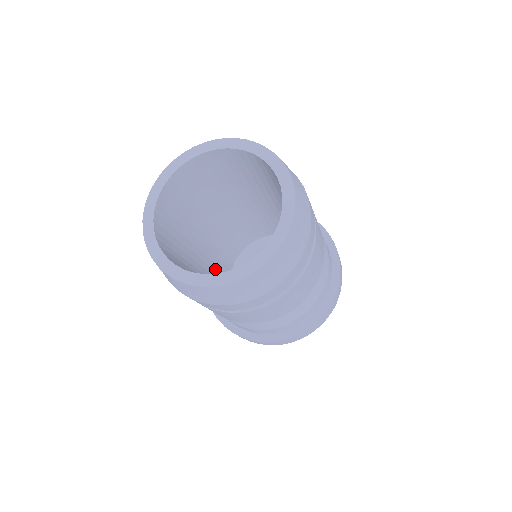
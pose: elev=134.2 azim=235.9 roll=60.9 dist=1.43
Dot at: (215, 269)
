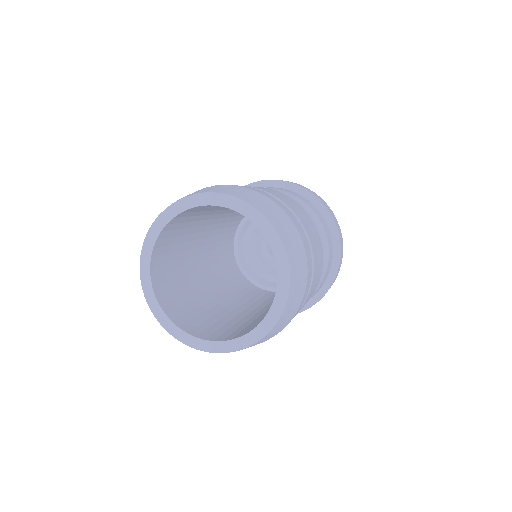
Dot at: (218, 240)
